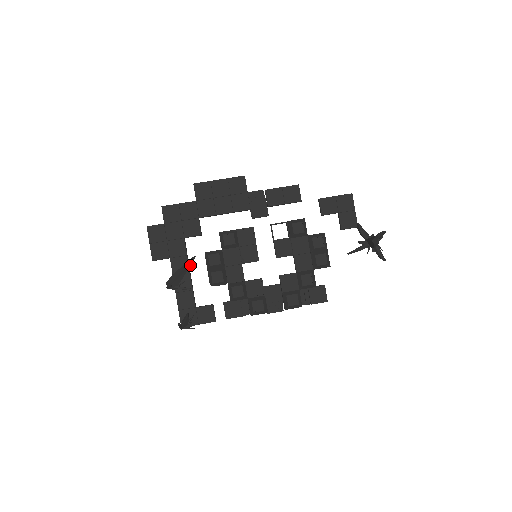
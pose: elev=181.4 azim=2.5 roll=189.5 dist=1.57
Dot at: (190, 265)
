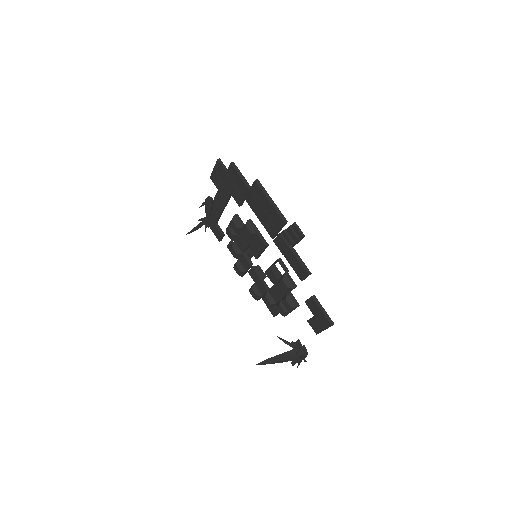
Dot at: occluded
